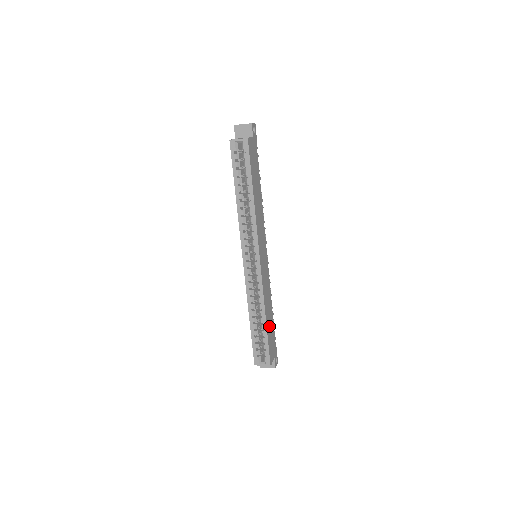
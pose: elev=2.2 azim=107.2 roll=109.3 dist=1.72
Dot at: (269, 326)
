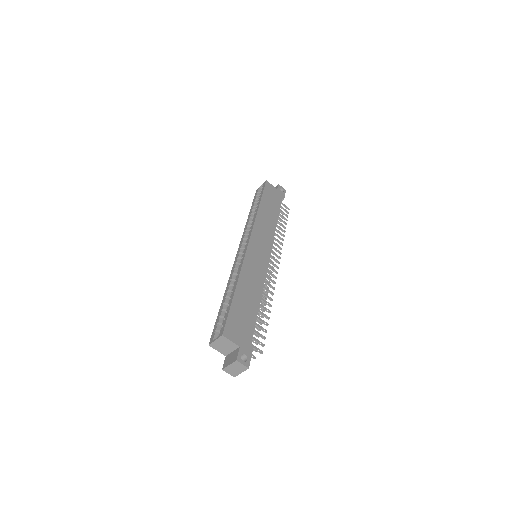
Dot at: (242, 303)
